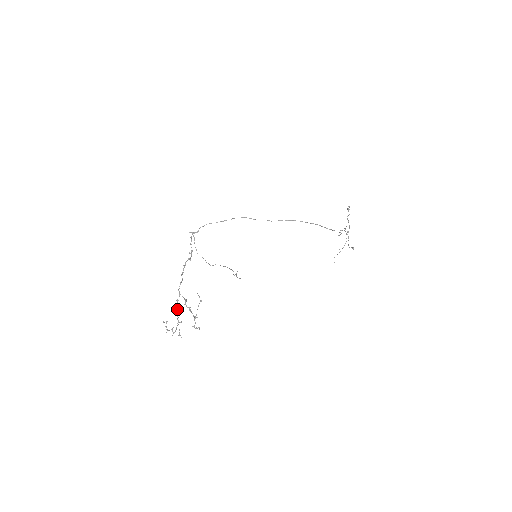
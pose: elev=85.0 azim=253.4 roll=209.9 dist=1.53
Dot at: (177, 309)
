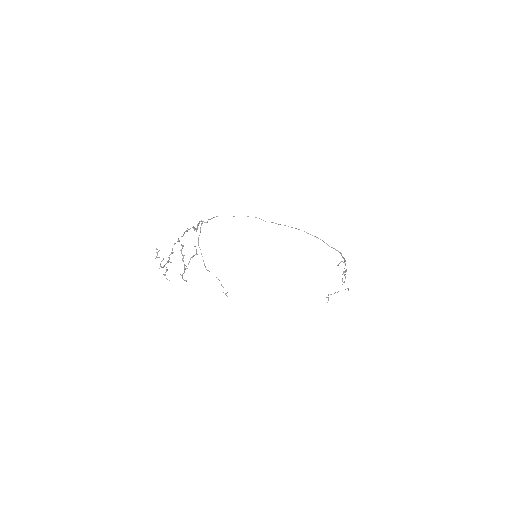
Dot at: (172, 250)
